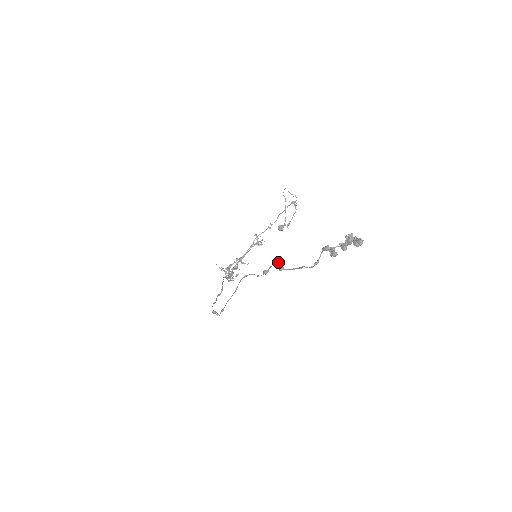
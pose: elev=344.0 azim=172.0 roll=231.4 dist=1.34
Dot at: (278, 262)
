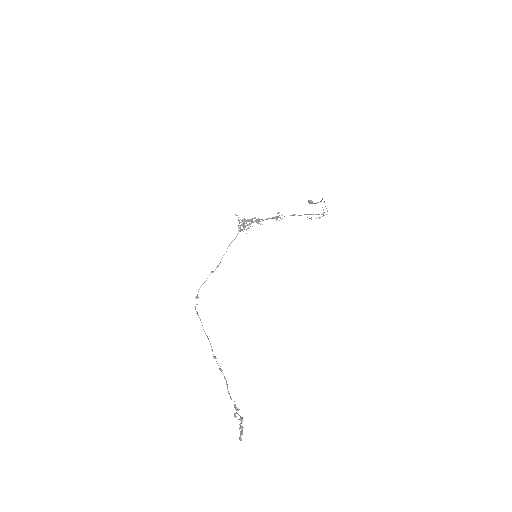
Dot at: occluded
